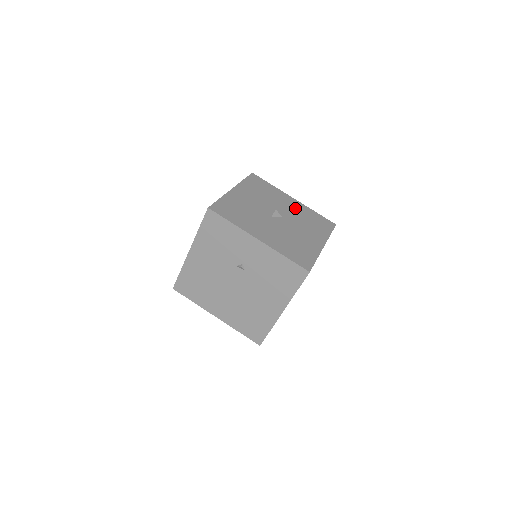
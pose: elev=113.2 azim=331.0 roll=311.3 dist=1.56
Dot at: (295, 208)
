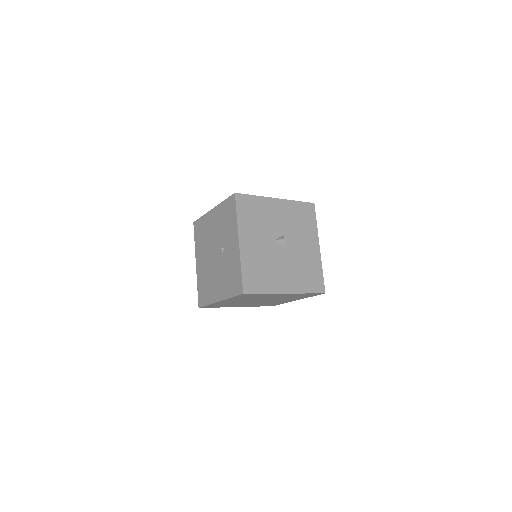
Dot at: (308, 253)
